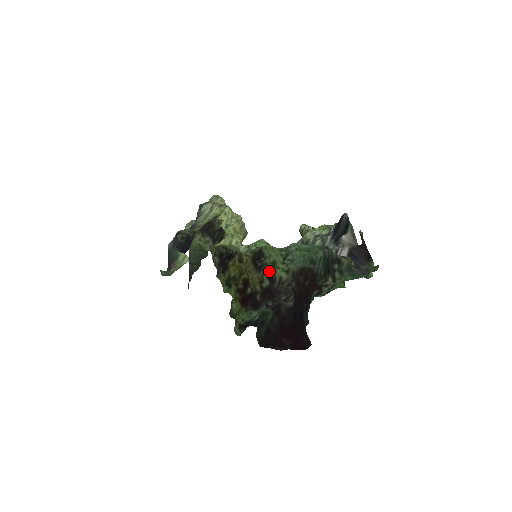
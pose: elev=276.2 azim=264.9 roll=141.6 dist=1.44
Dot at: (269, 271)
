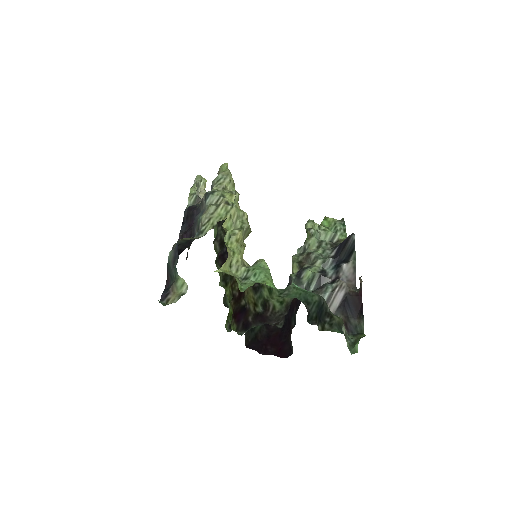
Dot at: (264, 296)
